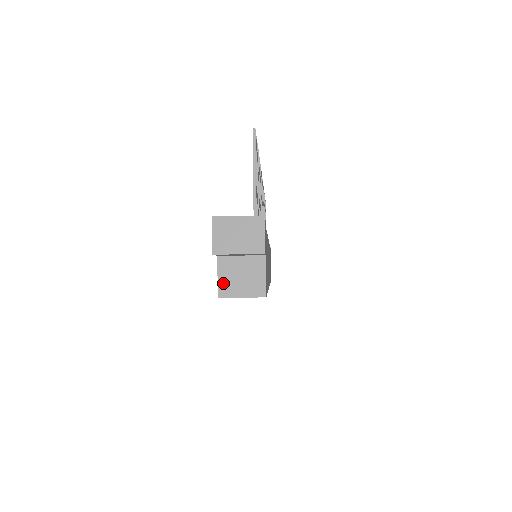
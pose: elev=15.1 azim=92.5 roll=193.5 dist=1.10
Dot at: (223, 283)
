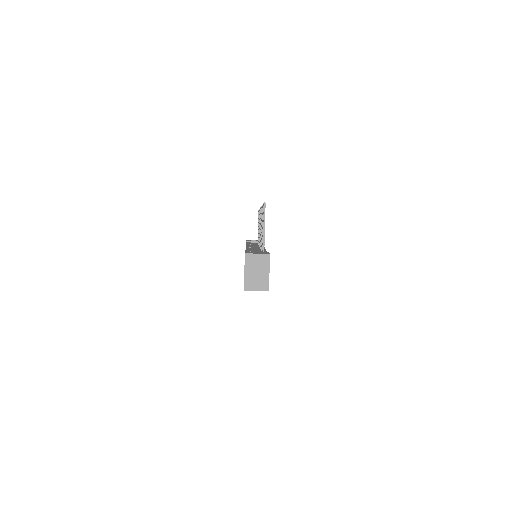
Dot at: (247, 284)
